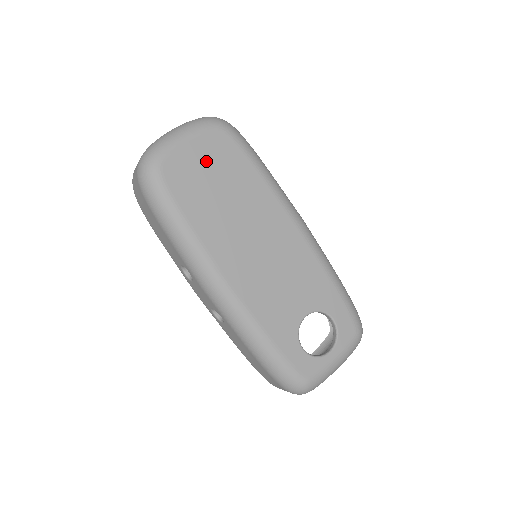
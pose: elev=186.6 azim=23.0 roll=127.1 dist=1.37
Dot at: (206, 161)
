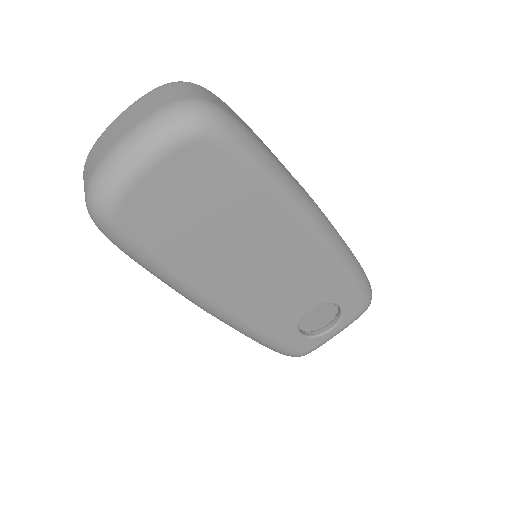
Dot at: (181, 191)
